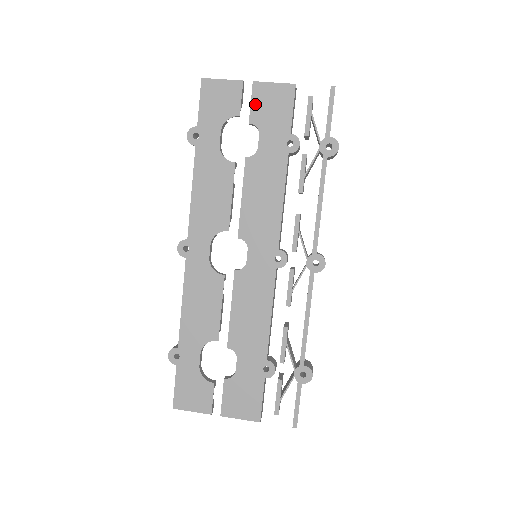
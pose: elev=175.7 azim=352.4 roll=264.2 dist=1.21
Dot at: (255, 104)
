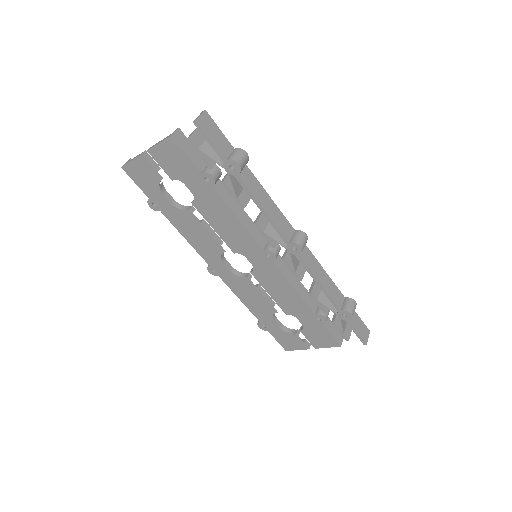
Dot at: (163, 166)
